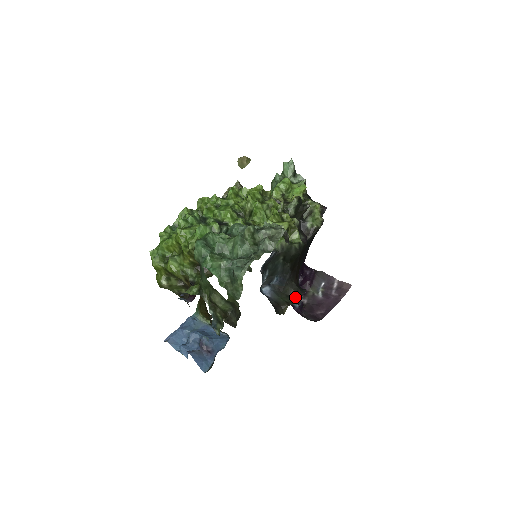
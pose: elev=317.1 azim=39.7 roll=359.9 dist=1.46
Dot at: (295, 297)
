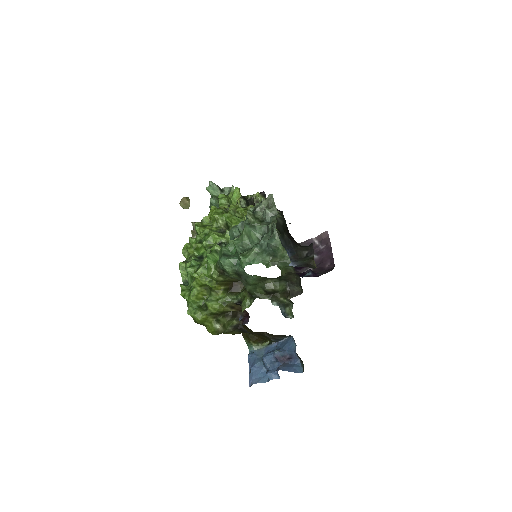
Dot at: (310, 253)
